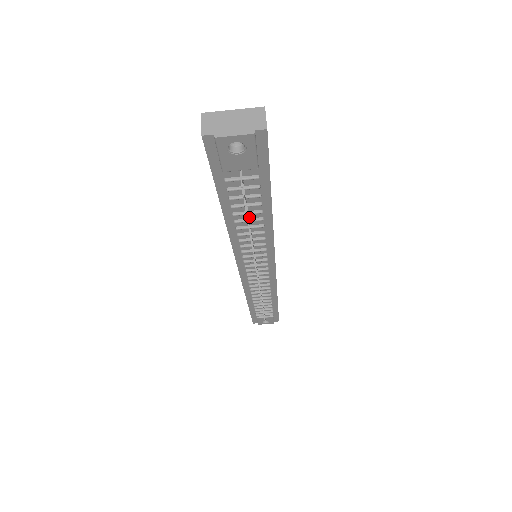
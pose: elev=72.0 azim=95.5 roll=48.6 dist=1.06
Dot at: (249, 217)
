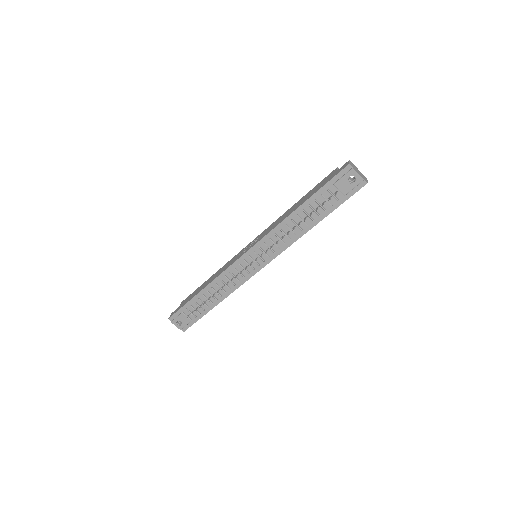
Dot at: (304, 219)
